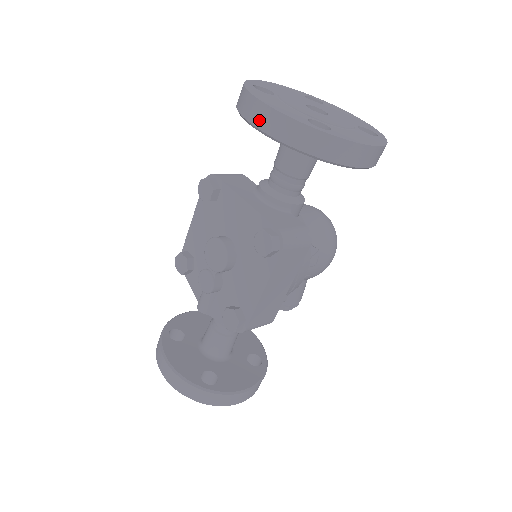
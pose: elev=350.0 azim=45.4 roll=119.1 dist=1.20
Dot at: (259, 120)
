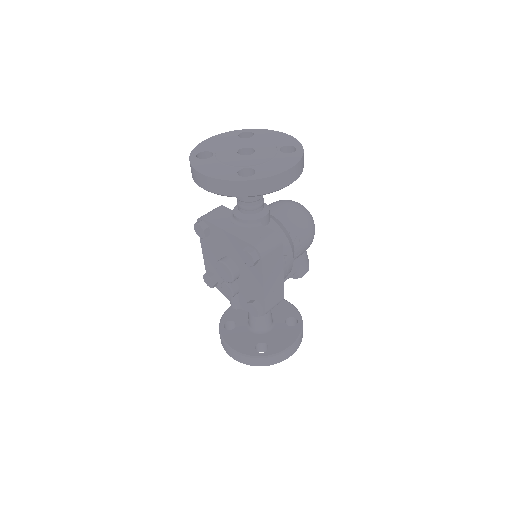
Dot at: (207, 186)
